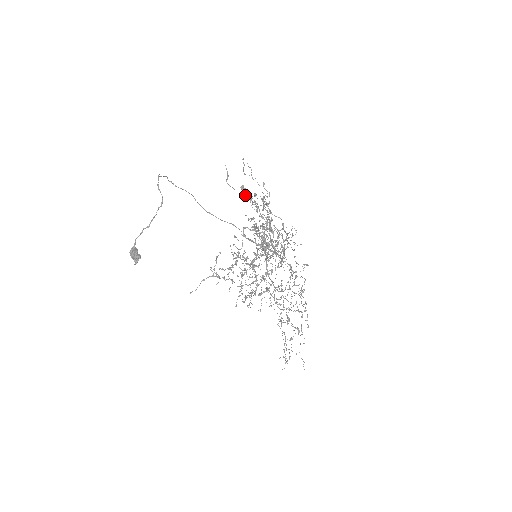
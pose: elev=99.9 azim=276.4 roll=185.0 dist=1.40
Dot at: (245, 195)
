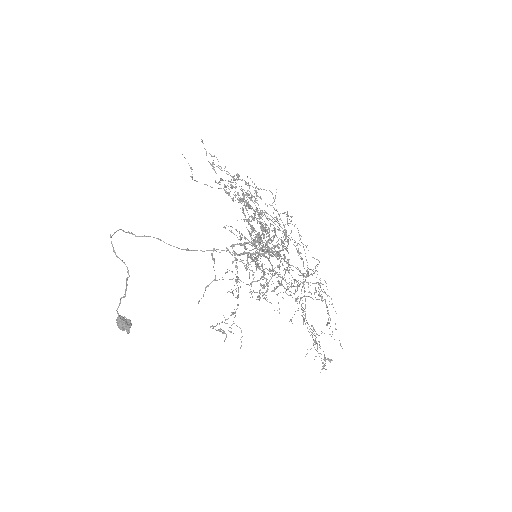
Dot at: occluded
